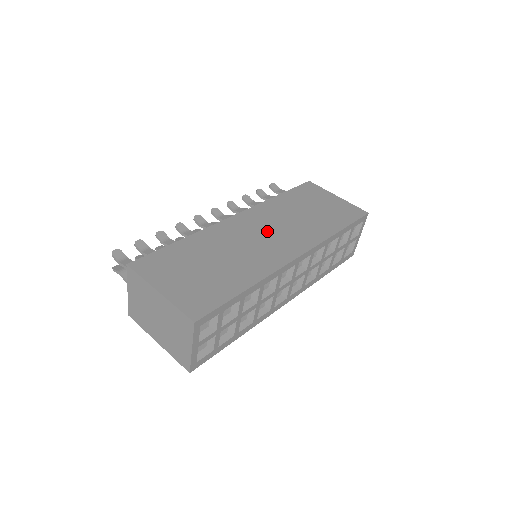
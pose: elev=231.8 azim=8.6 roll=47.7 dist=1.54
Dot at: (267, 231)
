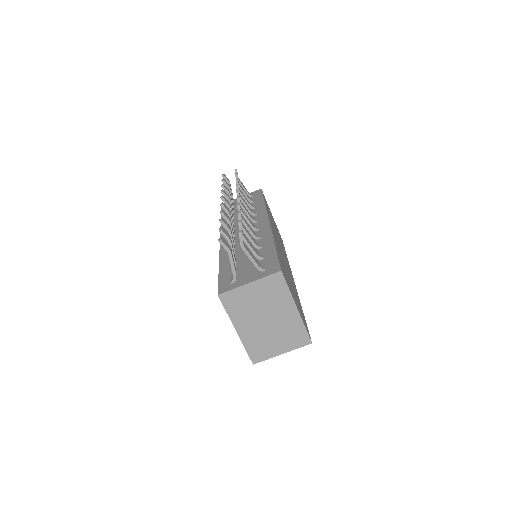
Dot at: occluded
